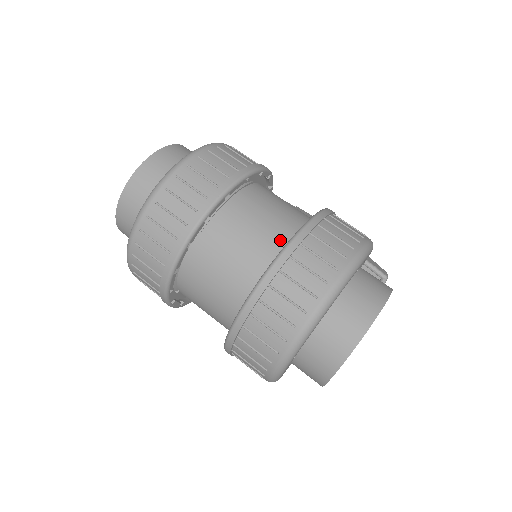
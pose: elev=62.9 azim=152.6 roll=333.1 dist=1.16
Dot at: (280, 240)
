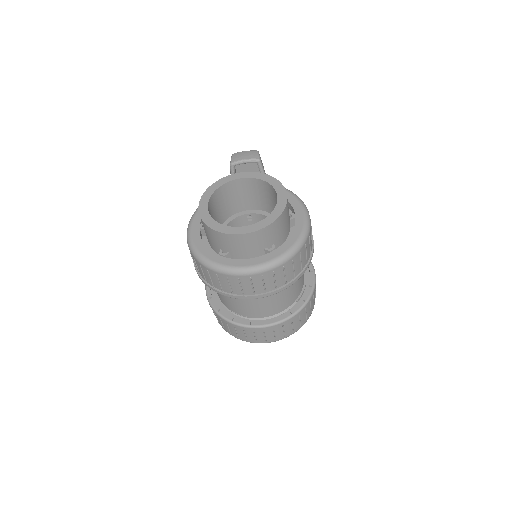
Dot at: (296, 294)
